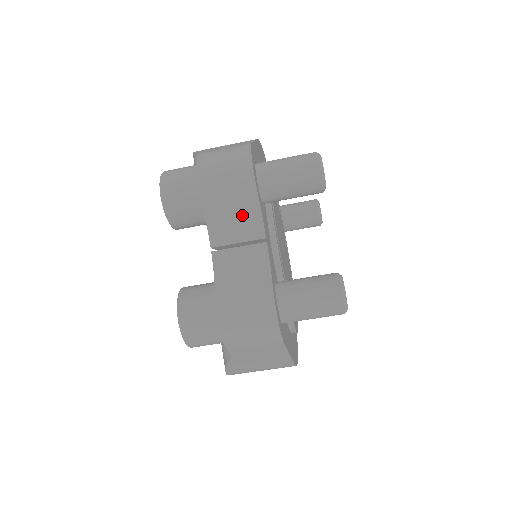
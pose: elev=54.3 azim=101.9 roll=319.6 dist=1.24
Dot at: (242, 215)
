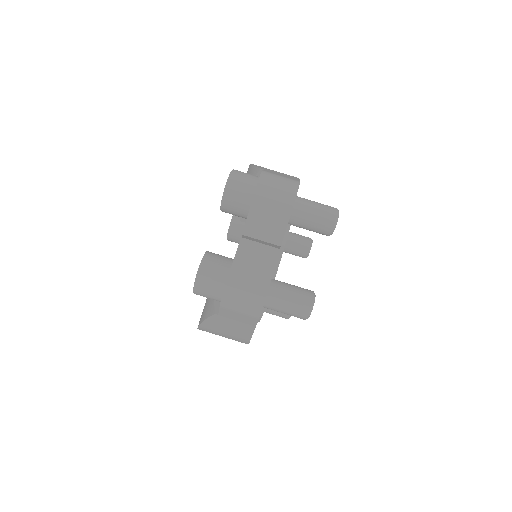
Dot at: (273, 224)
